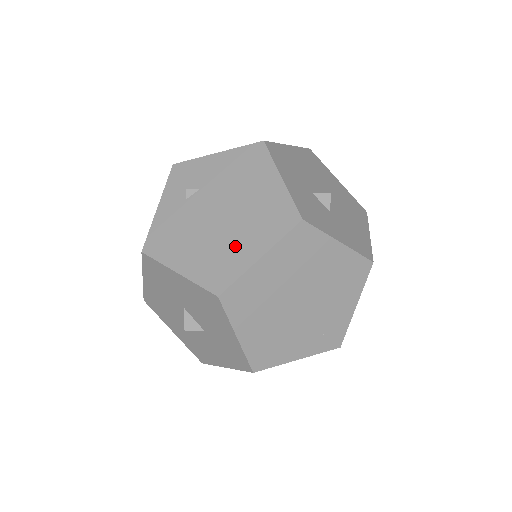
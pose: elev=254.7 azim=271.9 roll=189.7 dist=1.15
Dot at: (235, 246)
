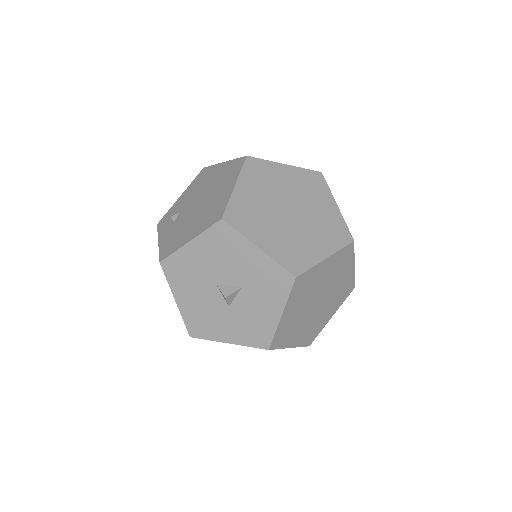
Dot at: (217, 199)
